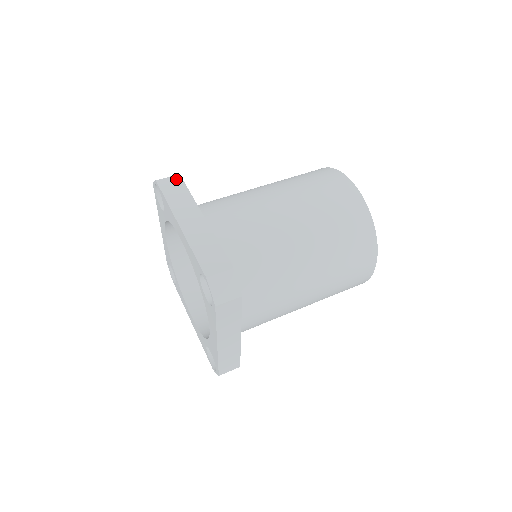
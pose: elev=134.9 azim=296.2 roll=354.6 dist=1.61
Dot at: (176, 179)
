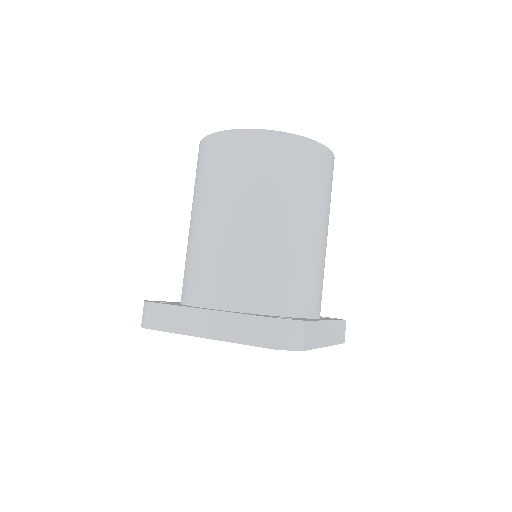
Dot at: (151, 309)
